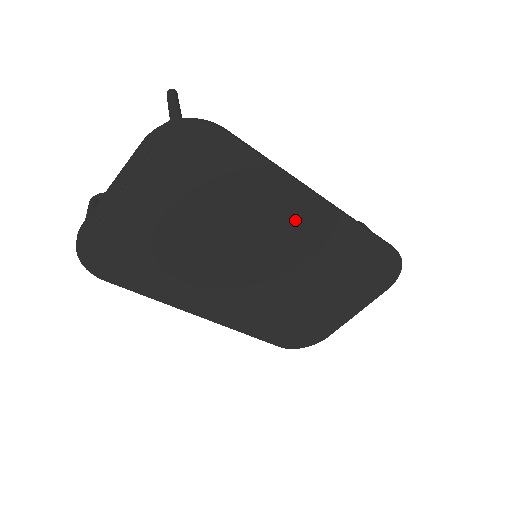
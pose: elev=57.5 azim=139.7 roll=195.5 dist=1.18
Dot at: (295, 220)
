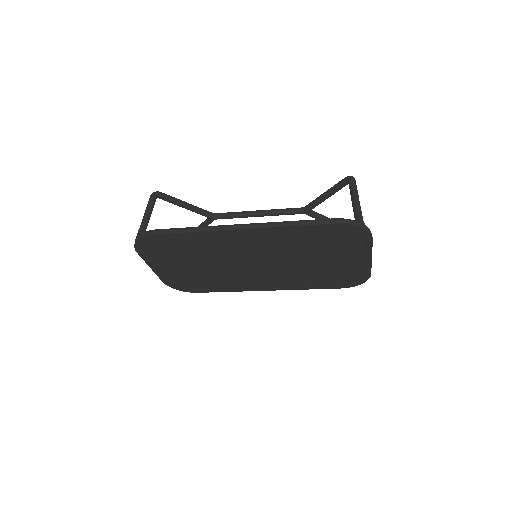
Dot at: (241, 242)
